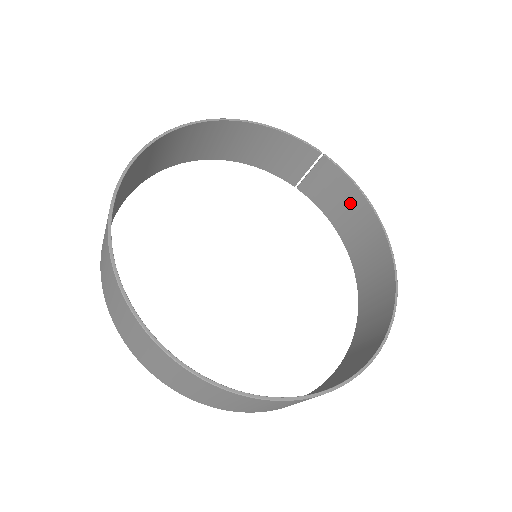
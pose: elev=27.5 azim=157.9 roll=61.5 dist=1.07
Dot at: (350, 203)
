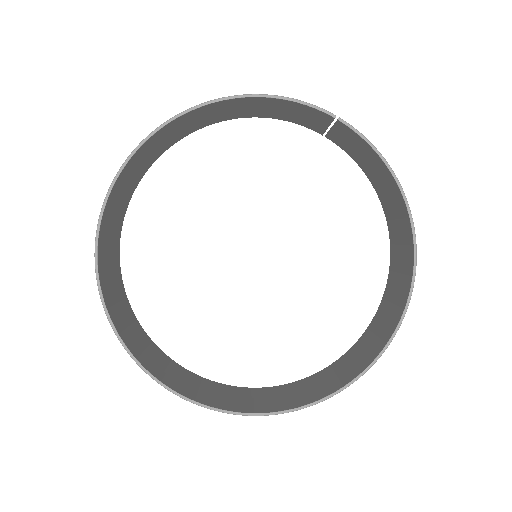
Dot at: (379, 170)
